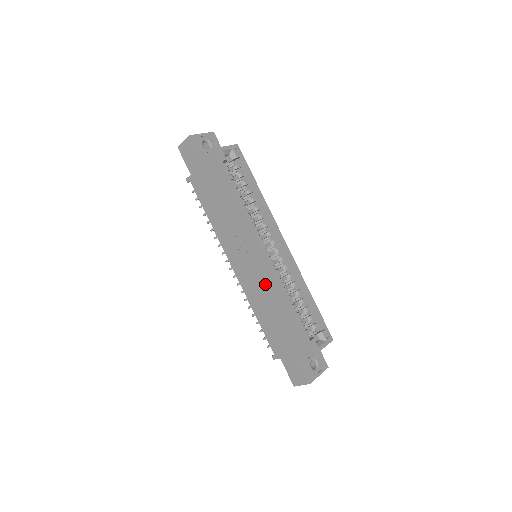
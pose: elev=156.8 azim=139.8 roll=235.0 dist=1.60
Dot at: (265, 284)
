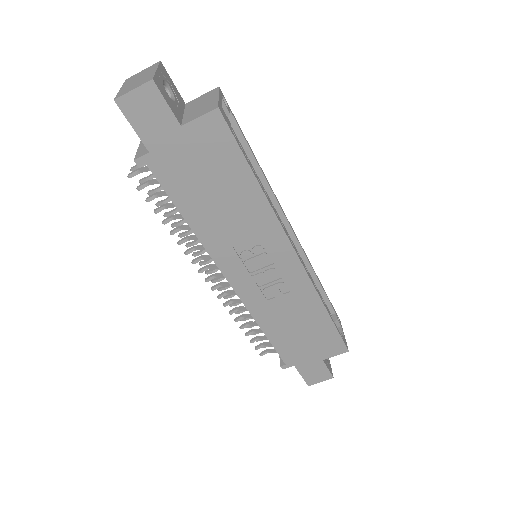
Dot at: (290, 293)
